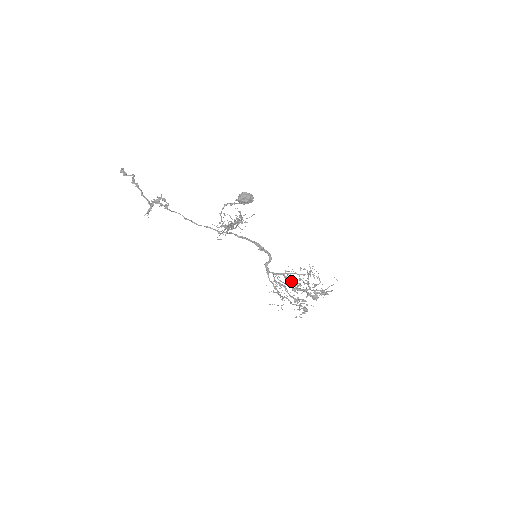
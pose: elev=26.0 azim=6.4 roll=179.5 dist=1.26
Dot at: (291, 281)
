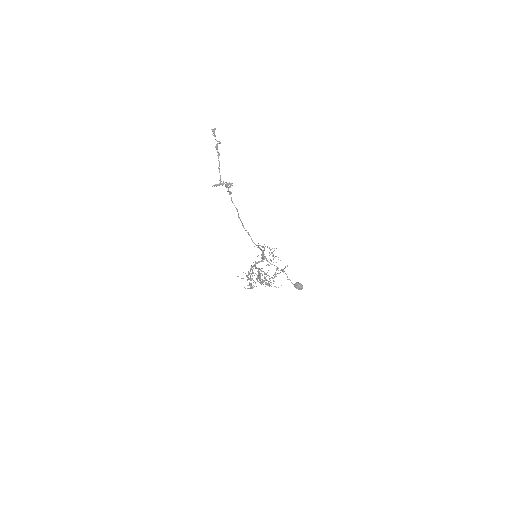
Dot at: (259, 273)
